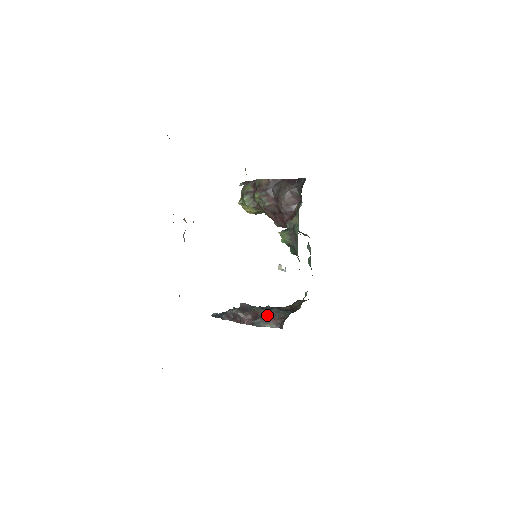
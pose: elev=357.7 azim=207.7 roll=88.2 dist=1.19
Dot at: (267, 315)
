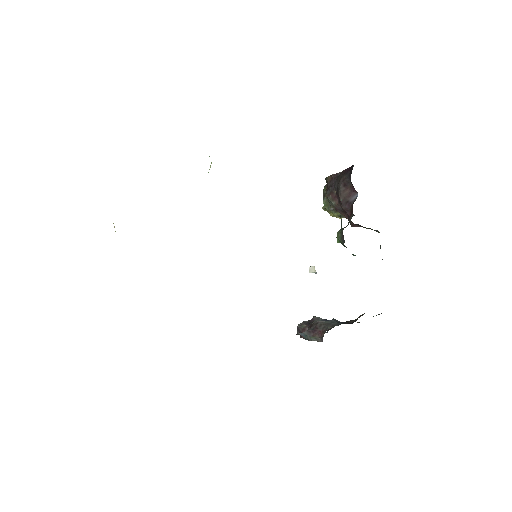
Dot at: (316, 327)
